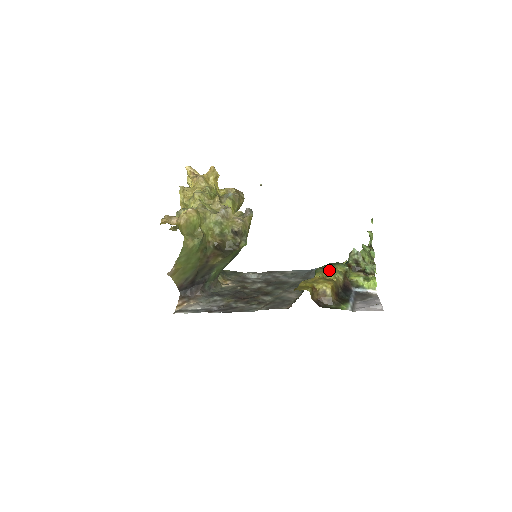
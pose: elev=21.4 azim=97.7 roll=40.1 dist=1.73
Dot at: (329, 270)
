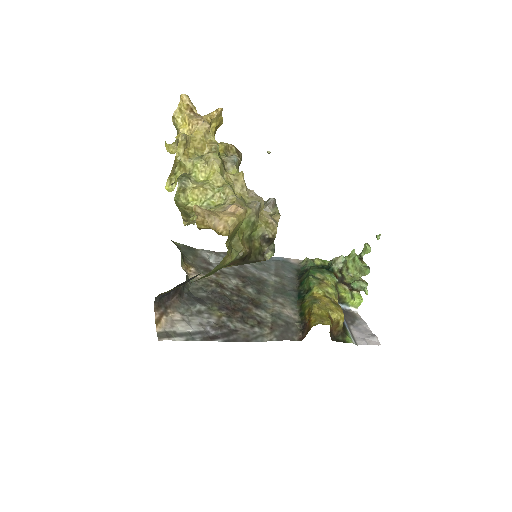
Dot at: (324, 283)
